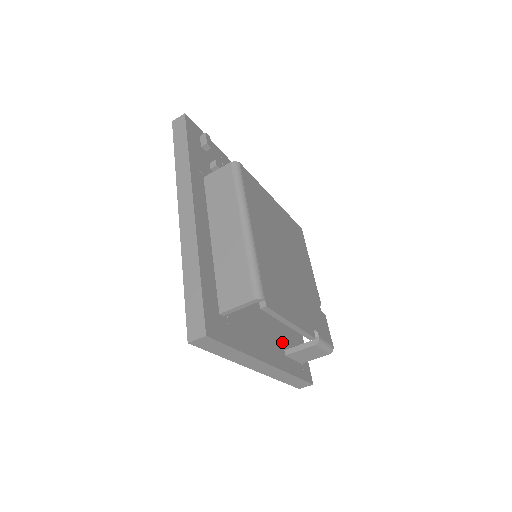
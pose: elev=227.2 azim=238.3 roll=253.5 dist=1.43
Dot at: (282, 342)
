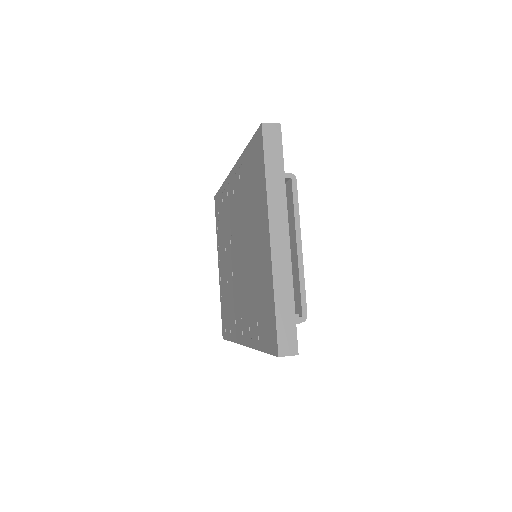
Dot at: occluded
